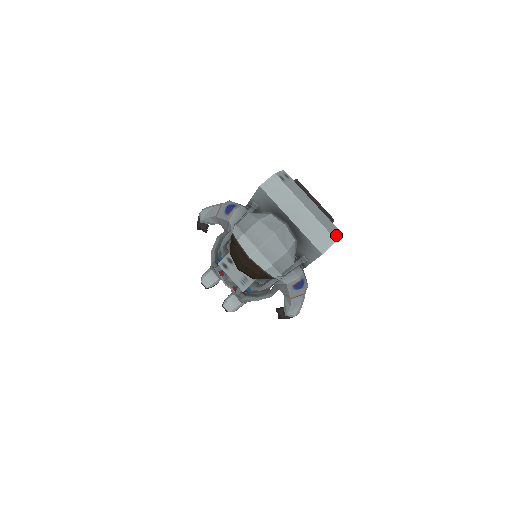
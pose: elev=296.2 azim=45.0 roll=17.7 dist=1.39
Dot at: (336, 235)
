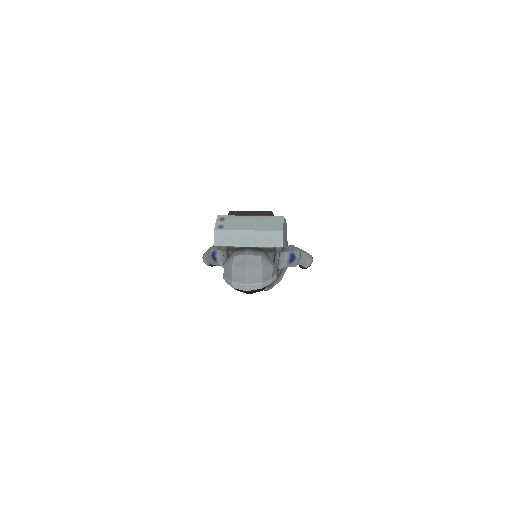
Dot at: (280, 226)
